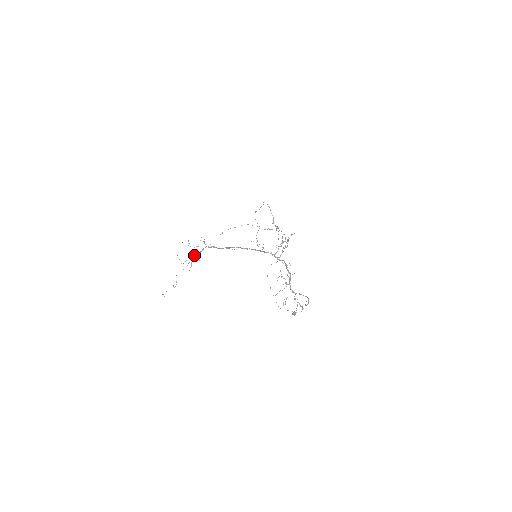
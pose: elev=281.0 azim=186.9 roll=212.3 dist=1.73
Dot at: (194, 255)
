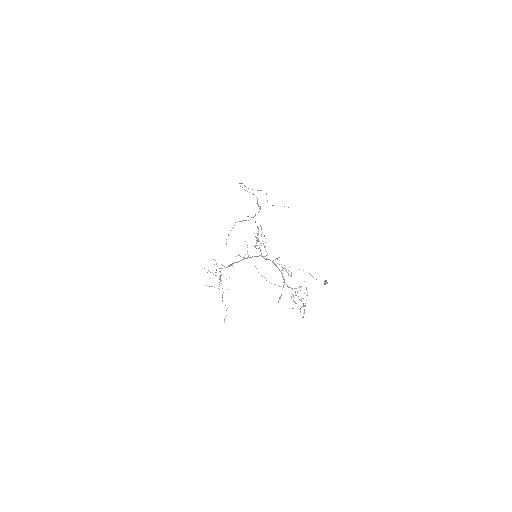
Dot at: (220, 278)
